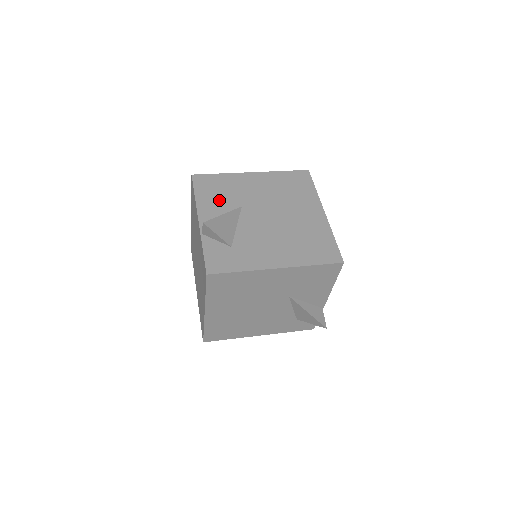
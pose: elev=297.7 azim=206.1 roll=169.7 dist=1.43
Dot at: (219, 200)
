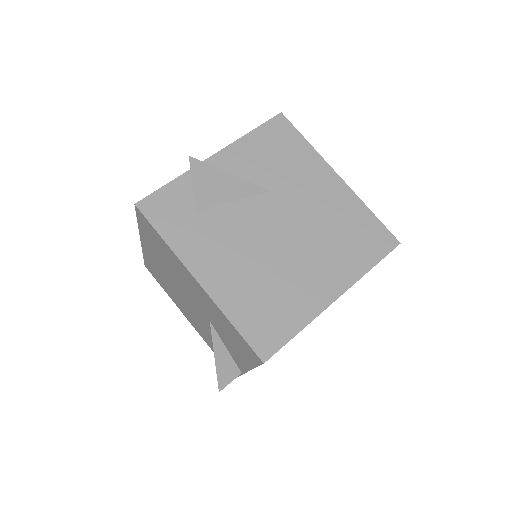
Dot at: (262, 161)
